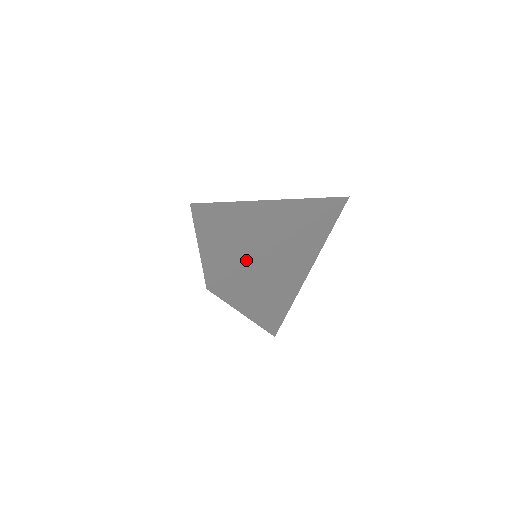
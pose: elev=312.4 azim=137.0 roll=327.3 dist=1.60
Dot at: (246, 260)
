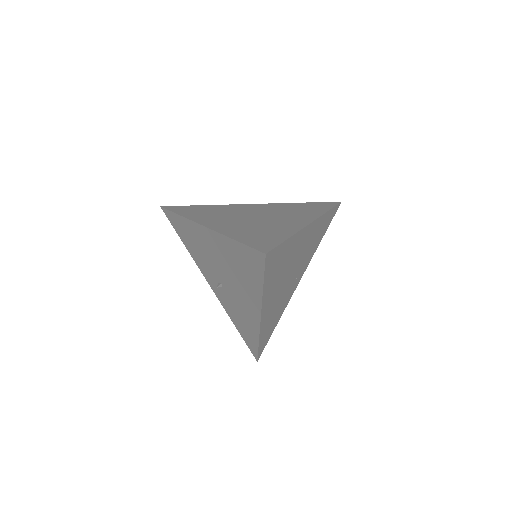
Dot at: (287, 235)
